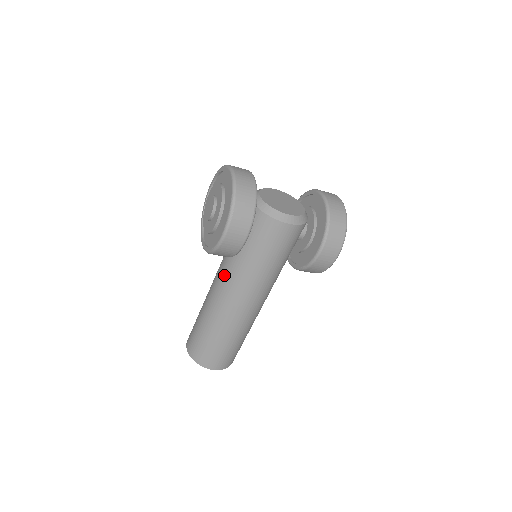
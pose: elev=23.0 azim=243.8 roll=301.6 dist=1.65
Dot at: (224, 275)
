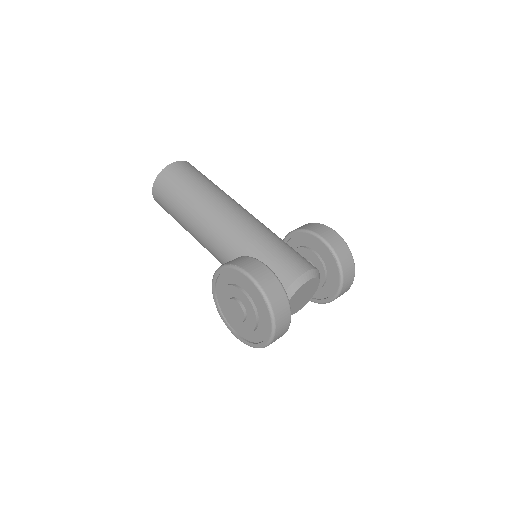
Dot at: (219, 259)
